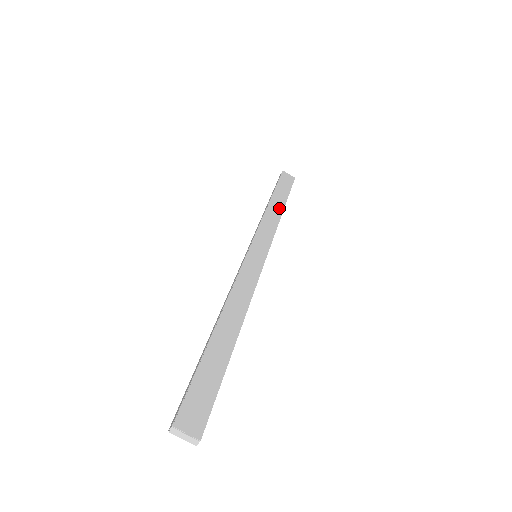
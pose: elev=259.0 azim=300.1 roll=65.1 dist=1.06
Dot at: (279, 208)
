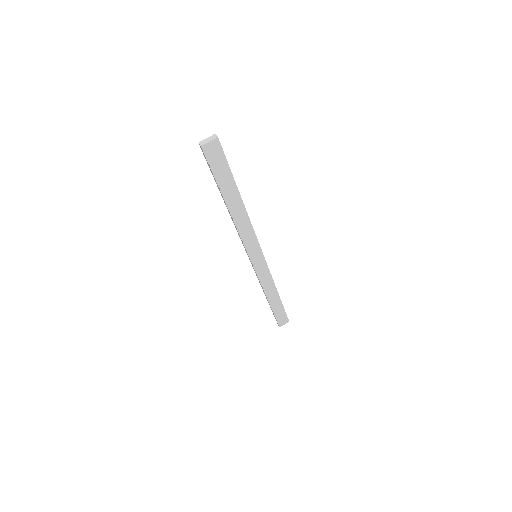
Dot at: occluded
